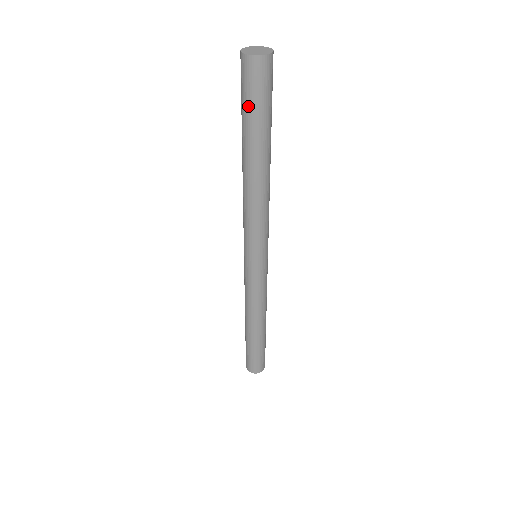
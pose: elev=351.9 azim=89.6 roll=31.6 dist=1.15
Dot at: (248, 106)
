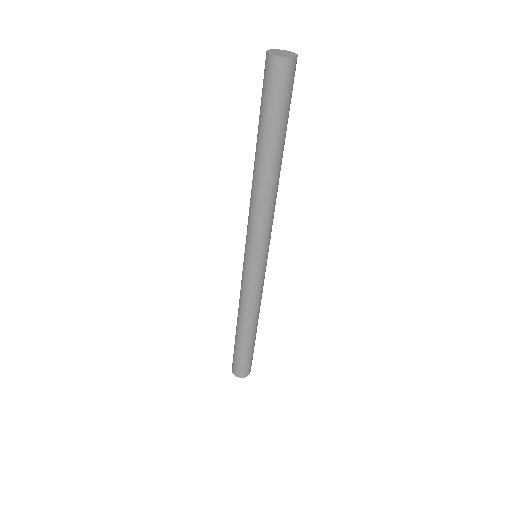
Dot at: (265, 104)
